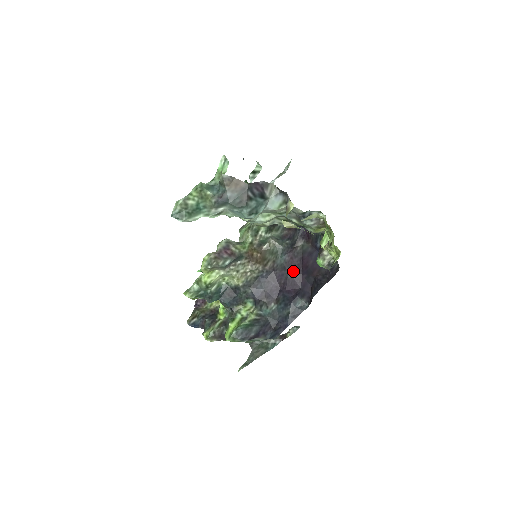
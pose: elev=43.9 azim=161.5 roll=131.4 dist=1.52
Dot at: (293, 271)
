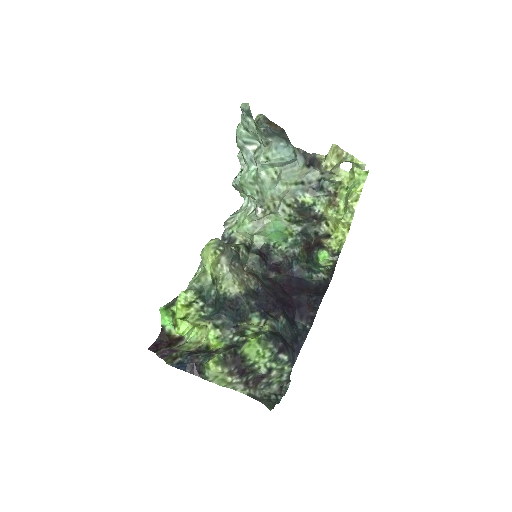
Dot at: (282, 293)
